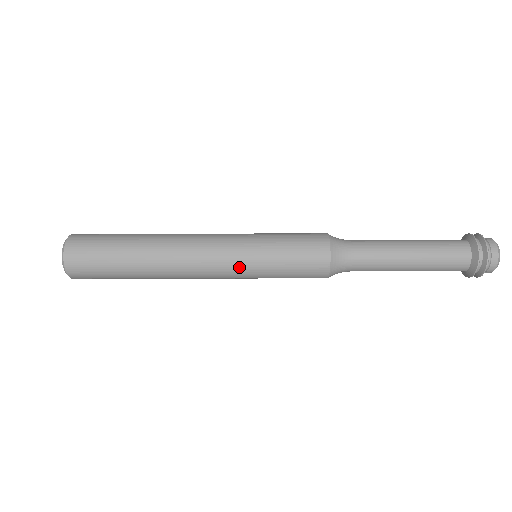
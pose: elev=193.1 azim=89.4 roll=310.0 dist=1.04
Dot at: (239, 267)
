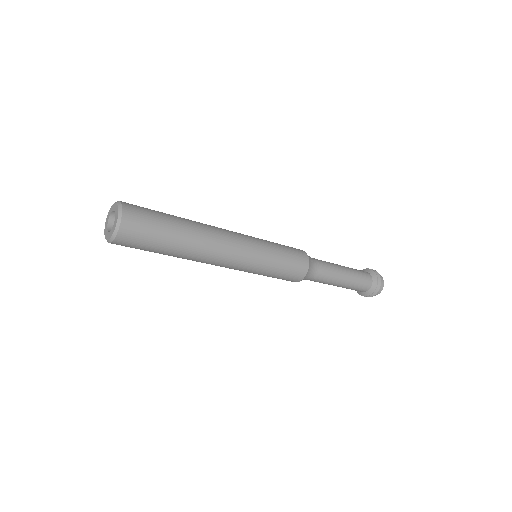
Dot at: (254, 261)
